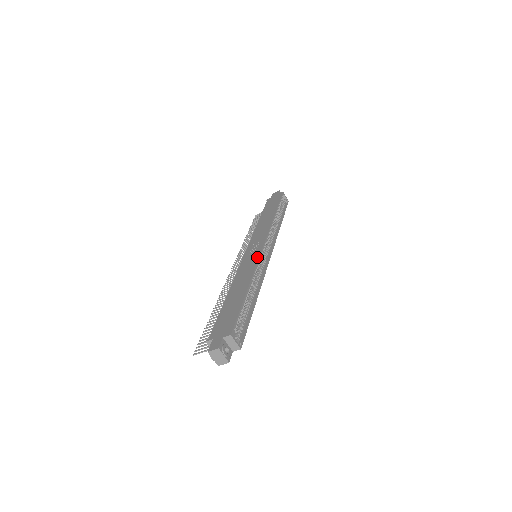
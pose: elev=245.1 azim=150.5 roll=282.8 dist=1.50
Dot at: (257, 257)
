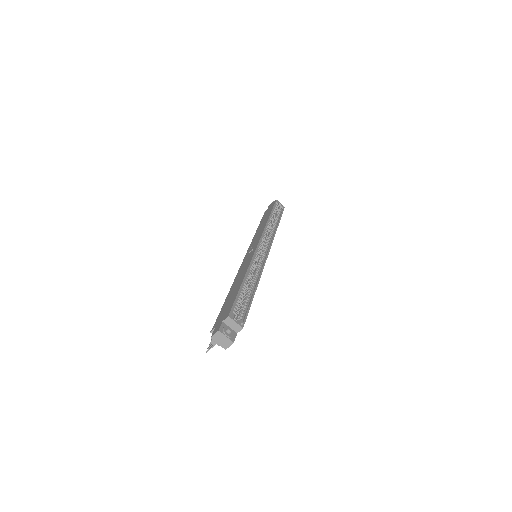
Dot at: (253, 253)
